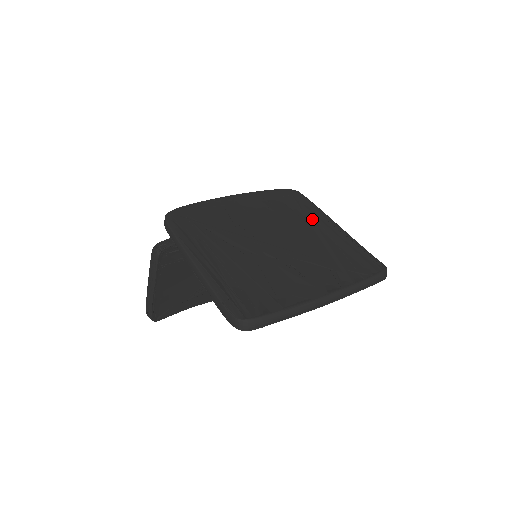
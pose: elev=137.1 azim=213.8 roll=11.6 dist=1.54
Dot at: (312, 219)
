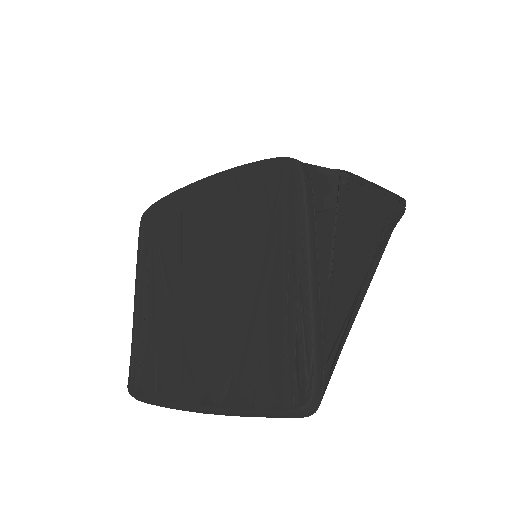
Dot at: (273, 249)
